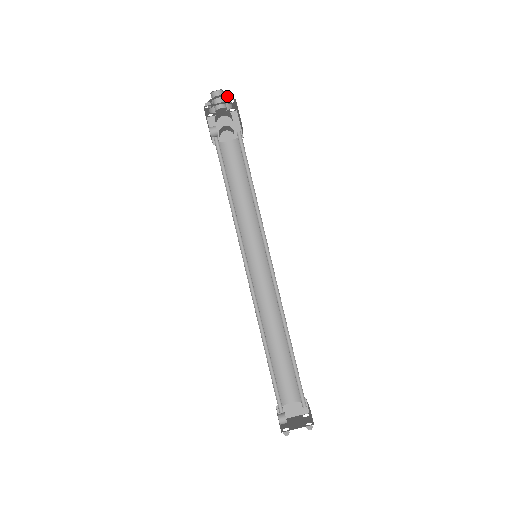
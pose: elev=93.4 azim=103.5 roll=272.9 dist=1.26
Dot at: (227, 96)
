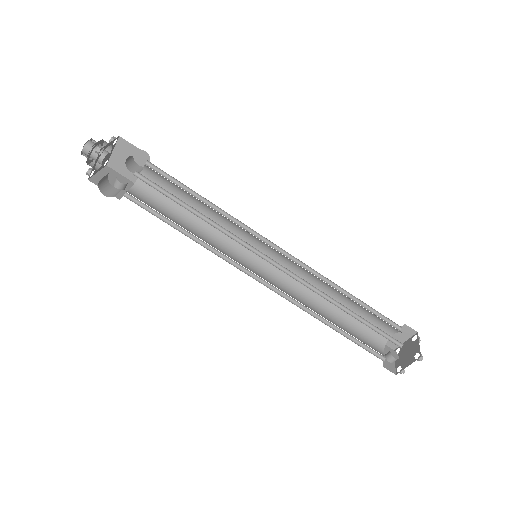
Dot at: (94, 145)
